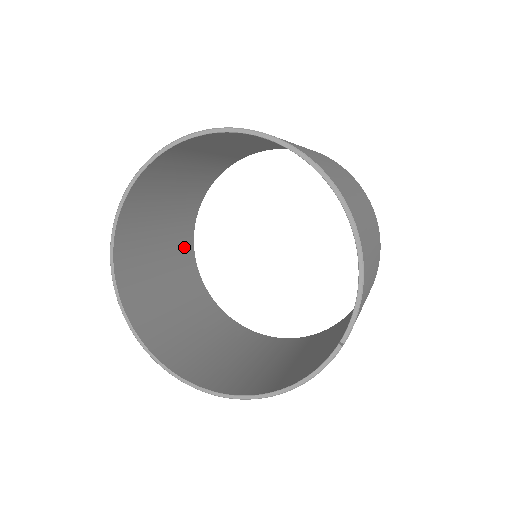
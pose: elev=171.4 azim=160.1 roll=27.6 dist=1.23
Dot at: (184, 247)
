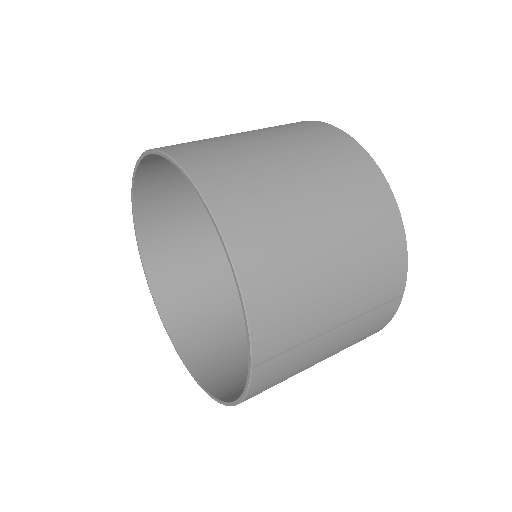
Dot at: occluded
